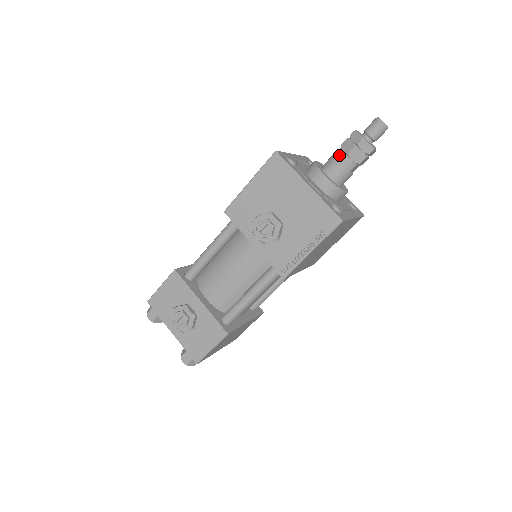
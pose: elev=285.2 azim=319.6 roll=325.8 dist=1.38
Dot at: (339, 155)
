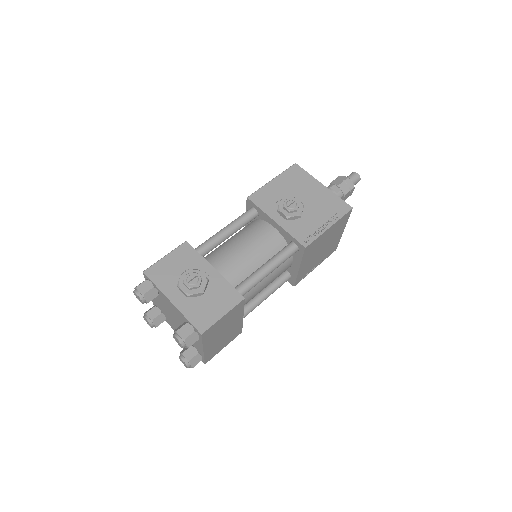
Dot at: (331, 186)
